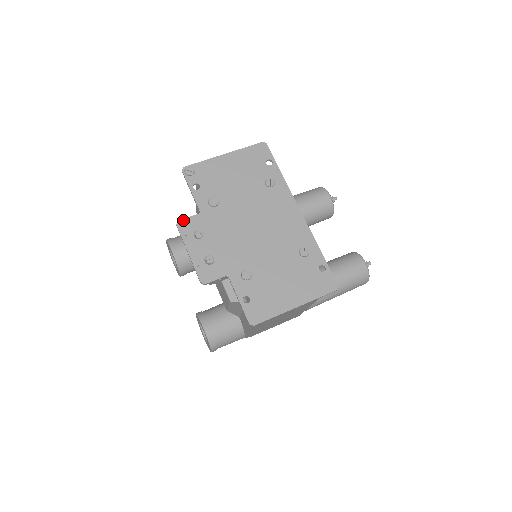
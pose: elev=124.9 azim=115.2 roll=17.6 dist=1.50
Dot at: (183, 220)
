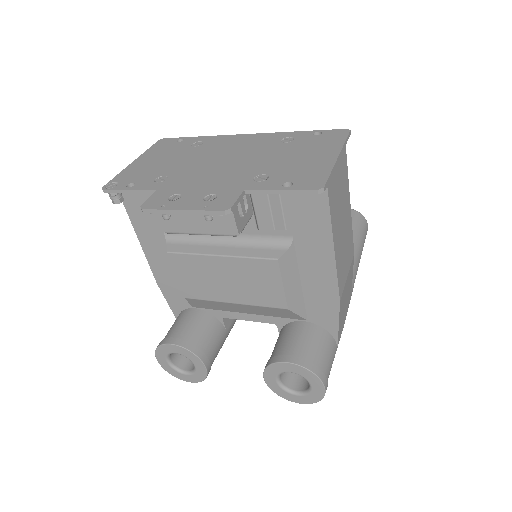
Dot at: (145, 203)
